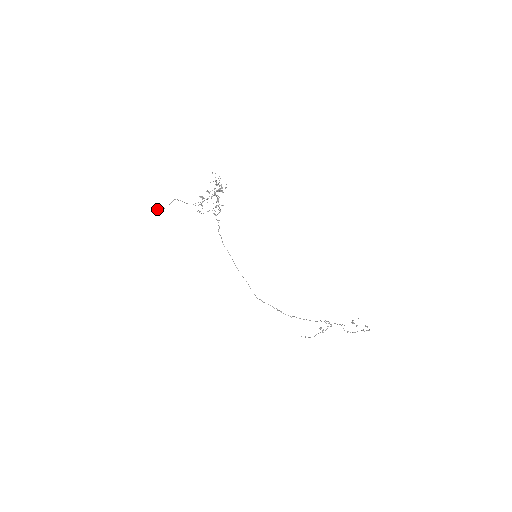
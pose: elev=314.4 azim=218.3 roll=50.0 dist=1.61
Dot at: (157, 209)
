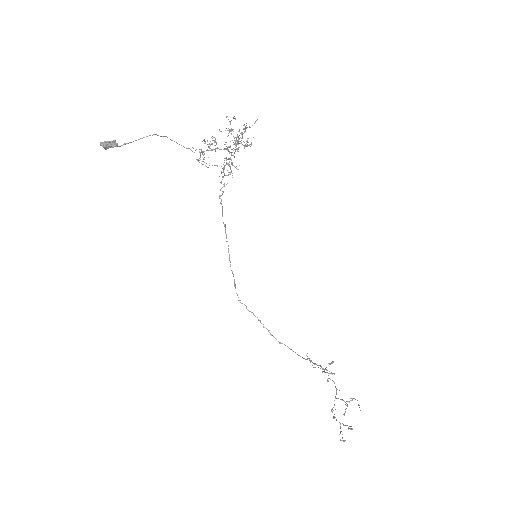
Dot at: (106, 143)
